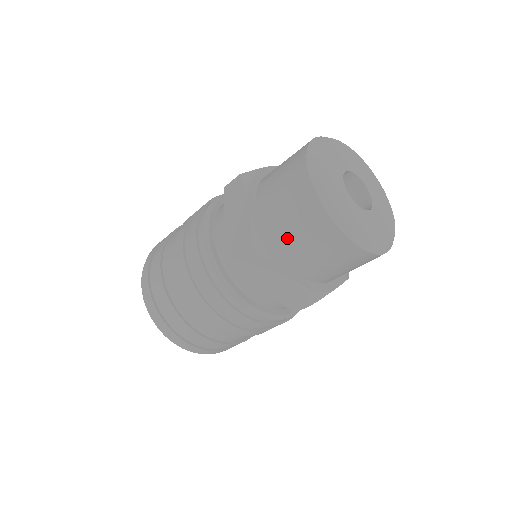
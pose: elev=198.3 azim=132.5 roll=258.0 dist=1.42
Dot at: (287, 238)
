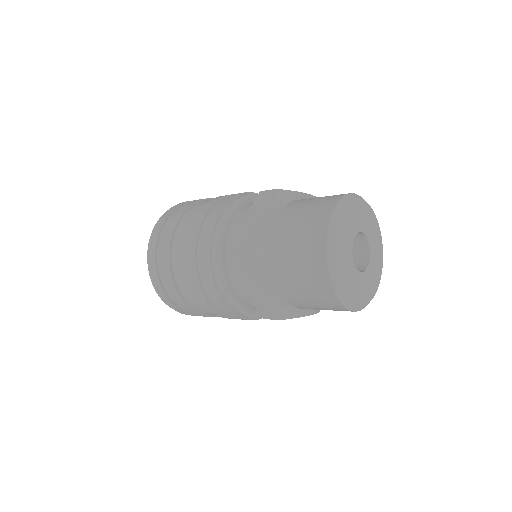
Dot at: (287, 261)
